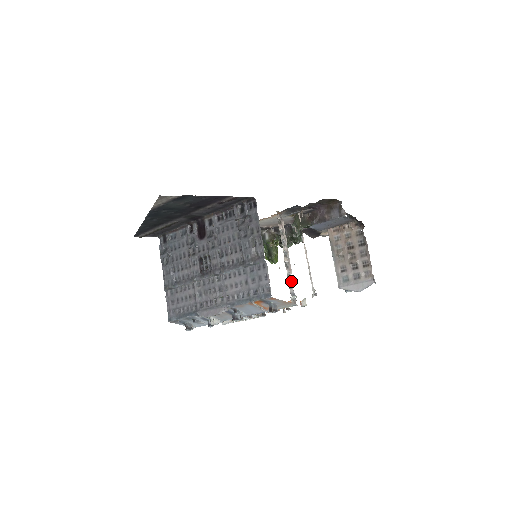
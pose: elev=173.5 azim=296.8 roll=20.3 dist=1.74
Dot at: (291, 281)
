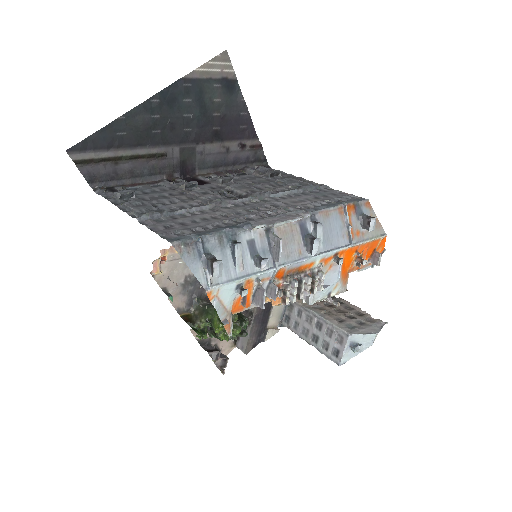
Dot at: occluded
